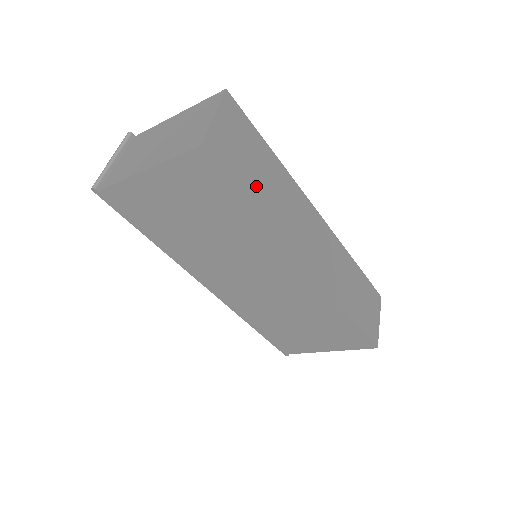
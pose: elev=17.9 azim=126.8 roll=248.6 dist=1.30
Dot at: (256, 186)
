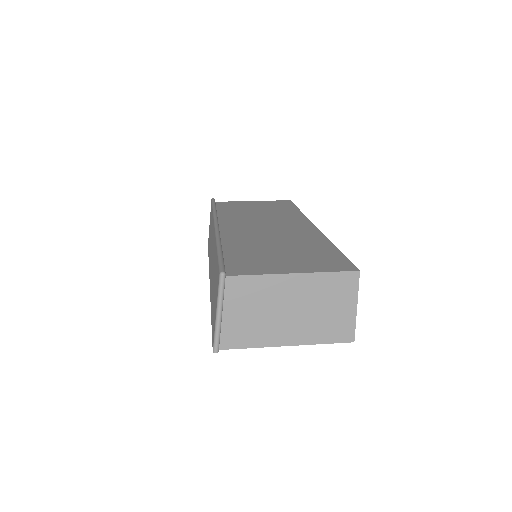
Dot at: occluded
